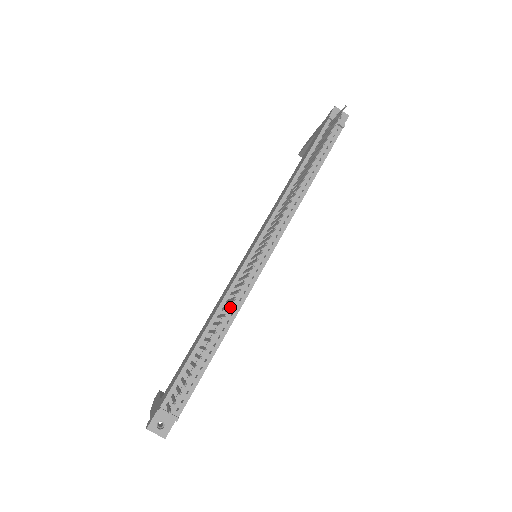
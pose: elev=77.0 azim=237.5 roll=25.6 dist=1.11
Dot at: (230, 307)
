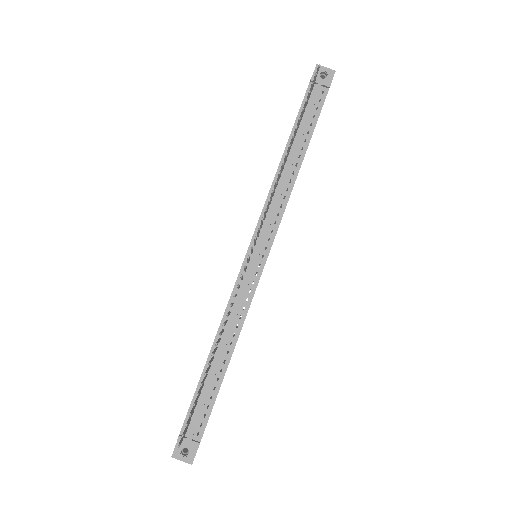
Dot at: (223, 325)
